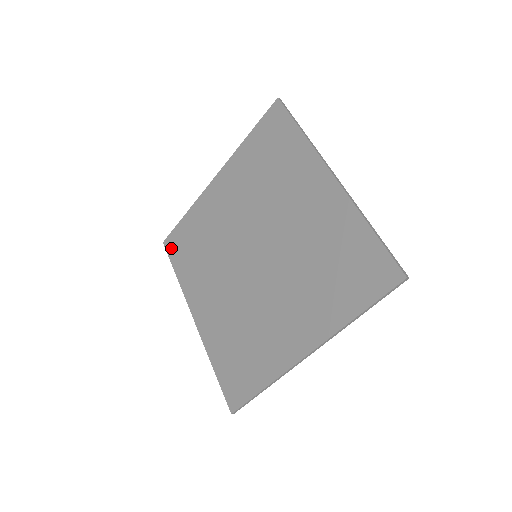
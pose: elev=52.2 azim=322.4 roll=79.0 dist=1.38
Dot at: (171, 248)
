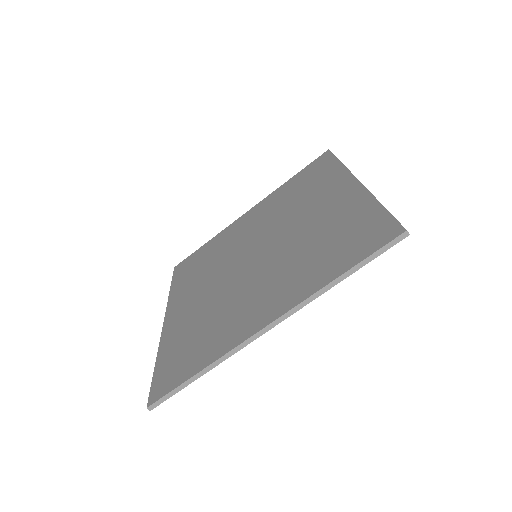
Dot at: (179, 269)
